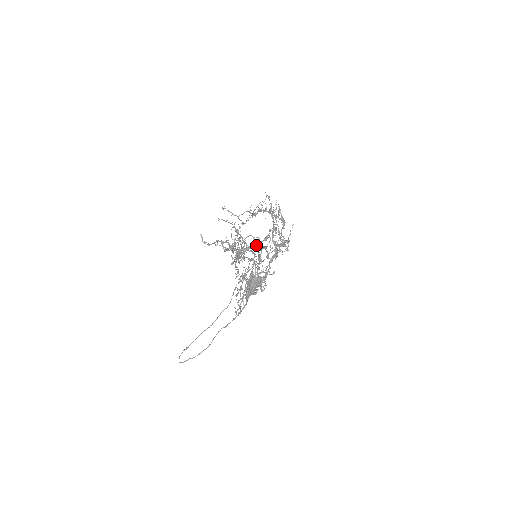
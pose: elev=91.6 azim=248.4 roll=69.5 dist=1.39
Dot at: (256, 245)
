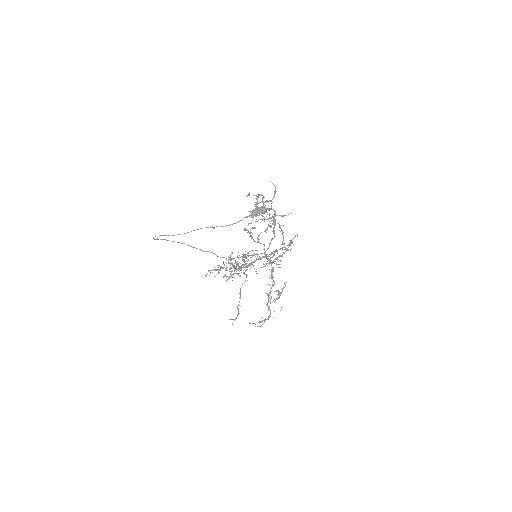
Dot at: (275, 212)
